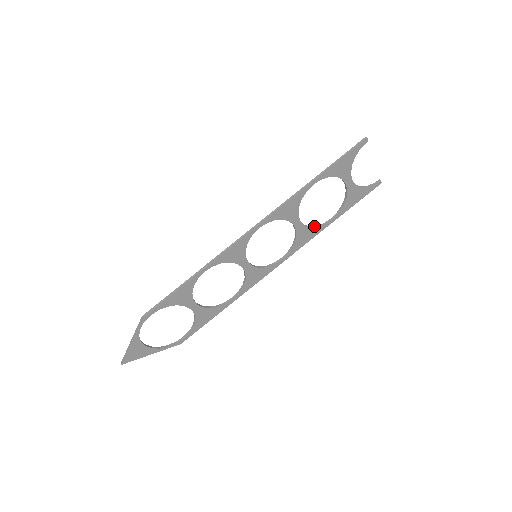
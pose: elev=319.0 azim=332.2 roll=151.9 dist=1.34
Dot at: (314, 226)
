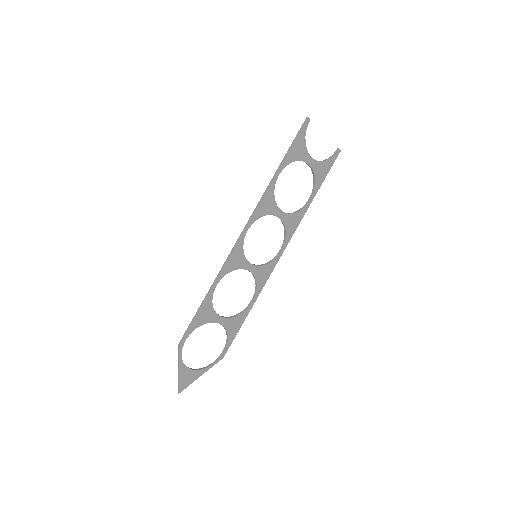
Dot at: (297, 211)
